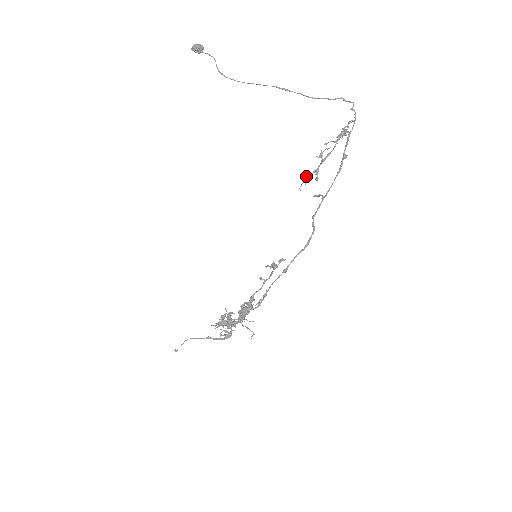
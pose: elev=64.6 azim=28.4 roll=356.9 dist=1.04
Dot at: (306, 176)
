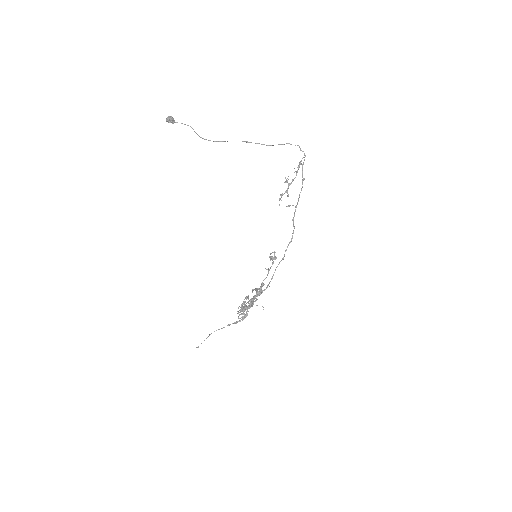
Dot at: (281, 196)
